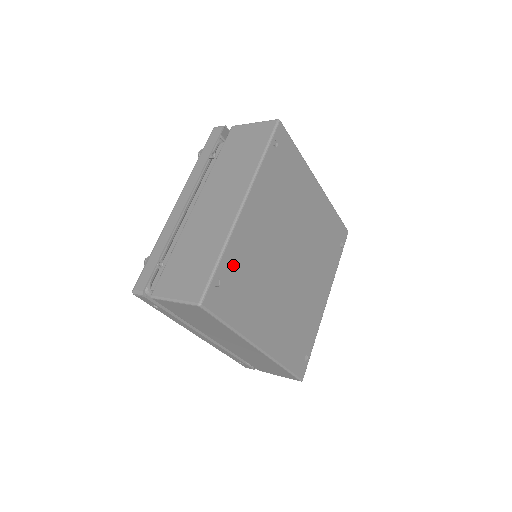
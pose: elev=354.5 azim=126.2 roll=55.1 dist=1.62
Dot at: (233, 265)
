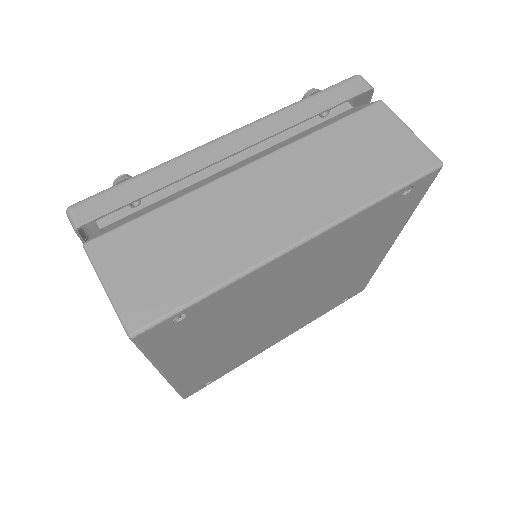
Dot at: (219, 303)
